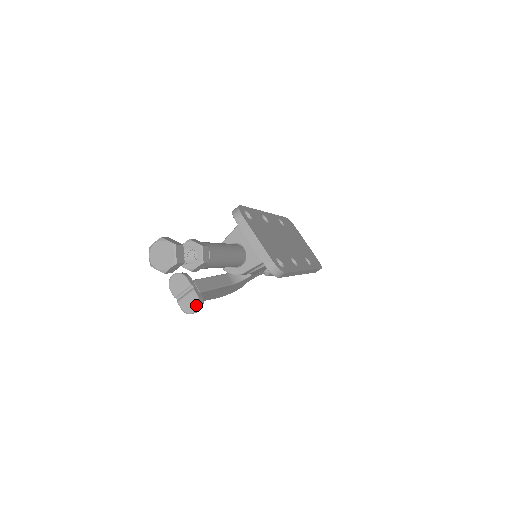
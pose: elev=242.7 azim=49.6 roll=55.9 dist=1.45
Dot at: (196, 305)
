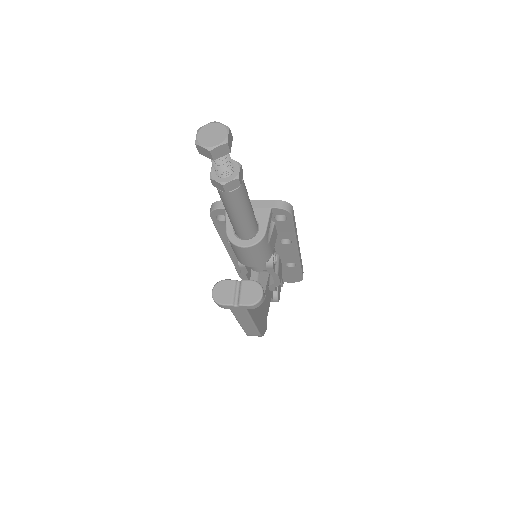
Dot at: (257, 287)
